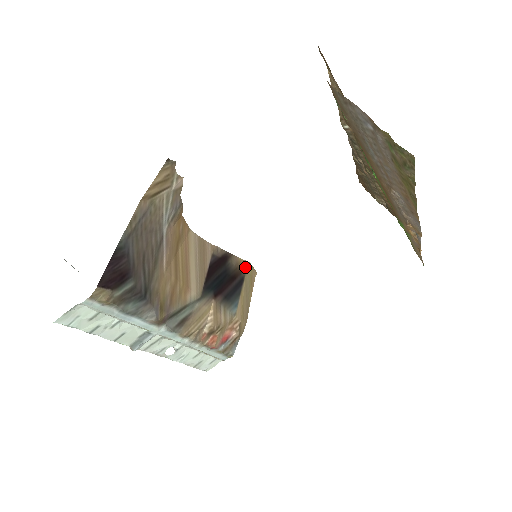
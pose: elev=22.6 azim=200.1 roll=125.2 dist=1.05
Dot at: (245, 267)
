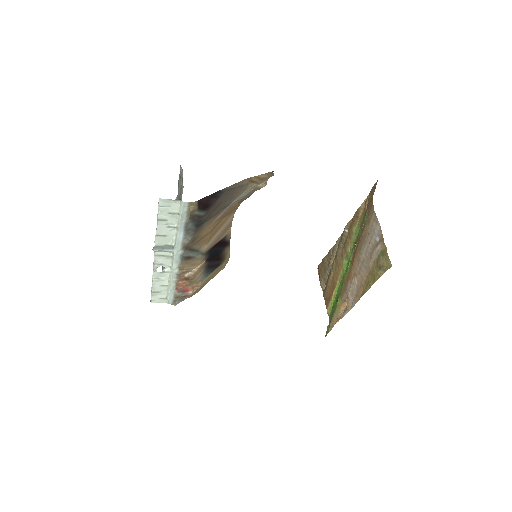
Dot at: (226, 259)
